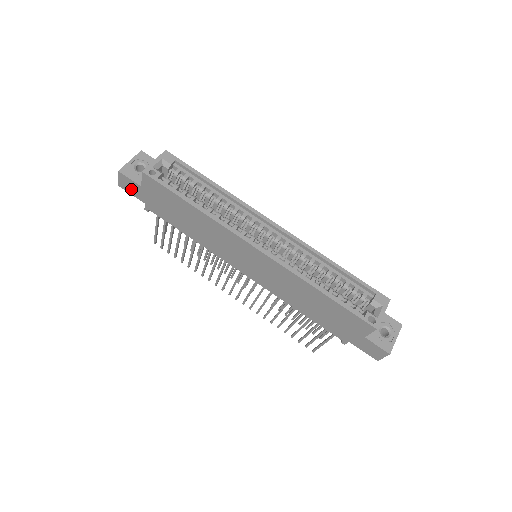
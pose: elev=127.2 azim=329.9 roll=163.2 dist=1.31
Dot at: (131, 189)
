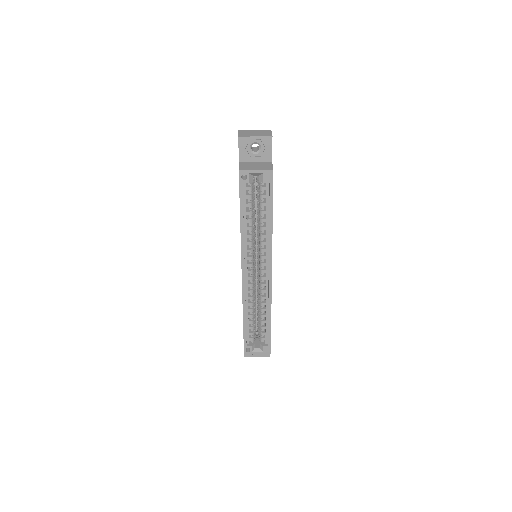
Dot at: occluded
